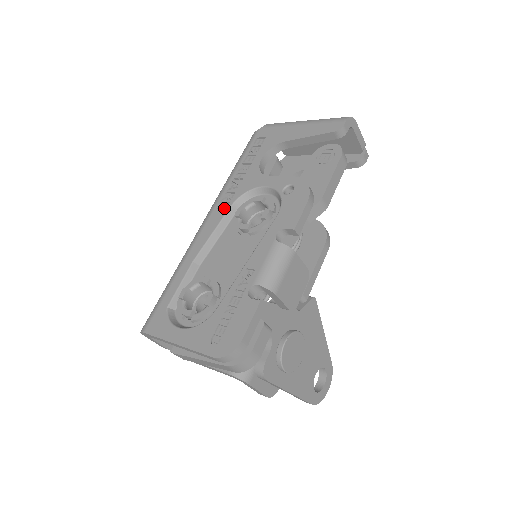
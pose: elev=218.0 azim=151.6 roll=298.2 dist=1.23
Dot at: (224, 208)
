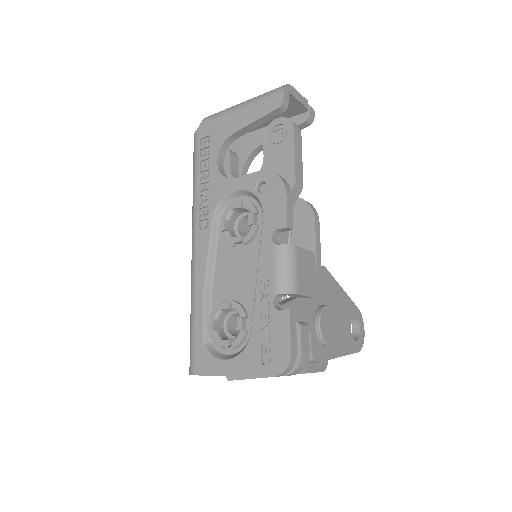
Dot at: (206, 226)
